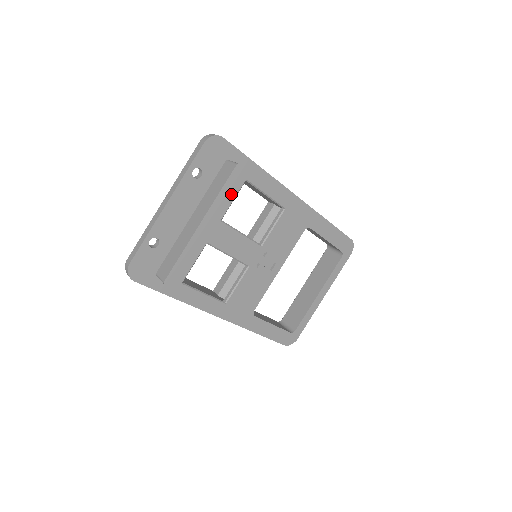
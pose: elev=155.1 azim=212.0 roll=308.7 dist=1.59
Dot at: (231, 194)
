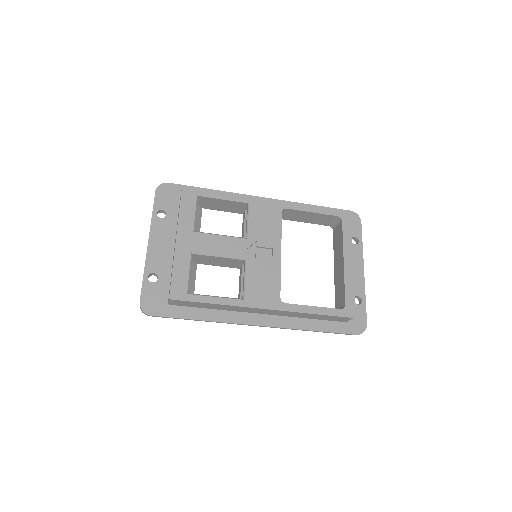
Dot at: (190, 209)
